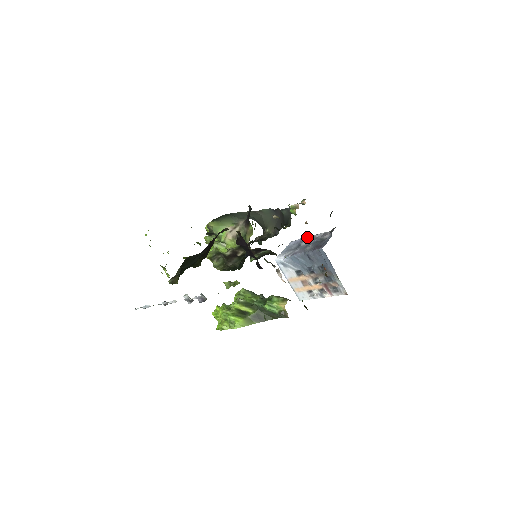
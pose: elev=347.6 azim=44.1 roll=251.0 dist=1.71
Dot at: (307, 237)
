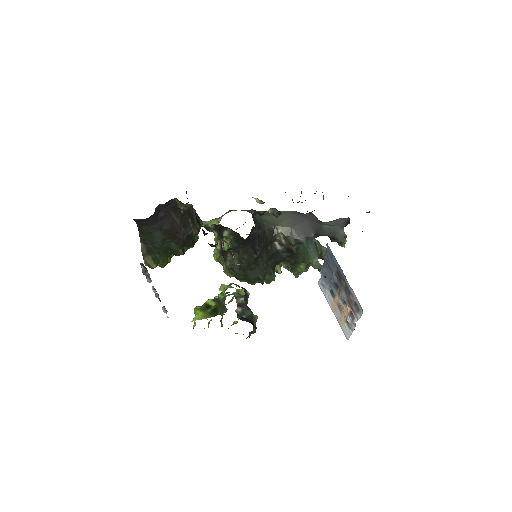
Dot at: occluded
